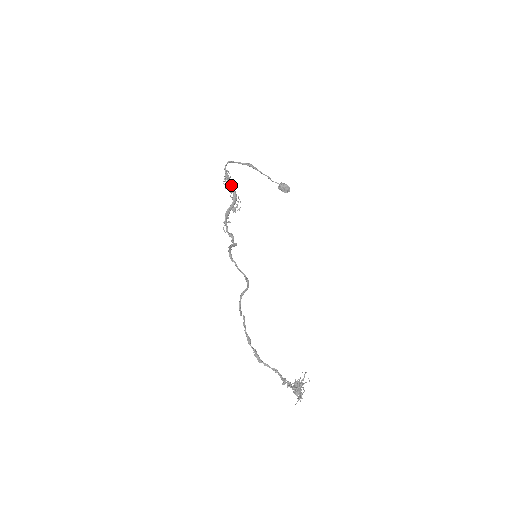
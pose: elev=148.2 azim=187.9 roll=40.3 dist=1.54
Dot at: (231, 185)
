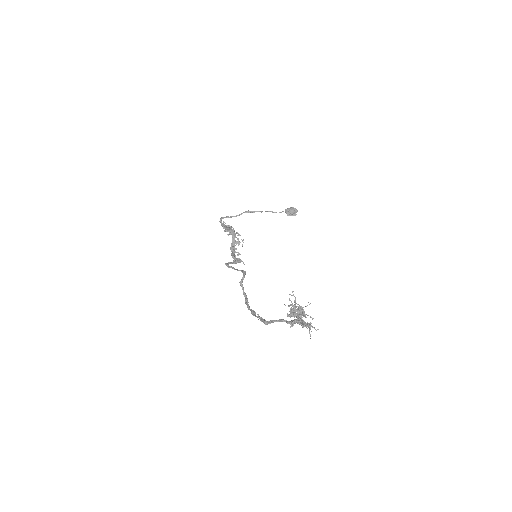
Dot at: (227, 228)
